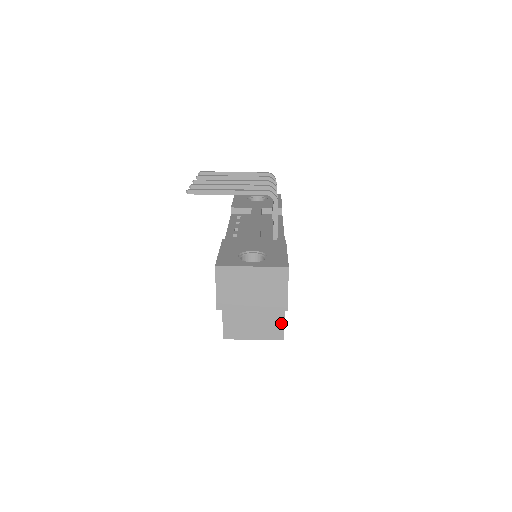
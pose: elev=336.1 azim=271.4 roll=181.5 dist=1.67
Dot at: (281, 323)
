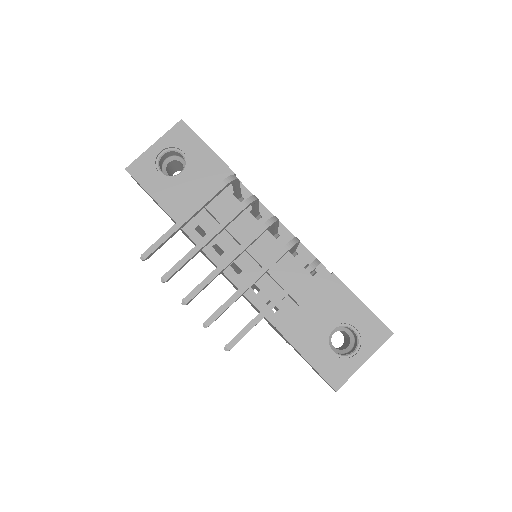
Dot at: occluded
